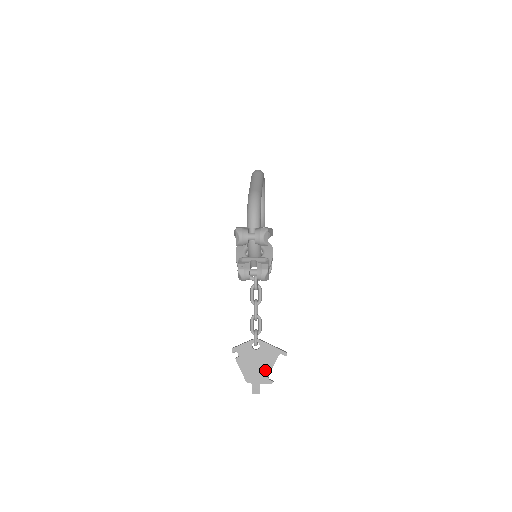
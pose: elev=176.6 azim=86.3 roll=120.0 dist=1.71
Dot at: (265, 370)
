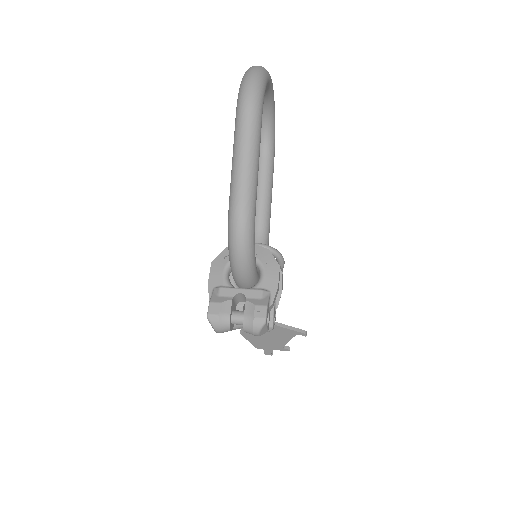
Dot at: (279, 343)
